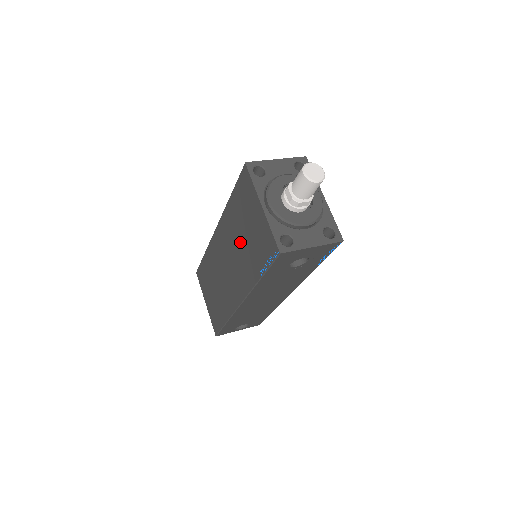
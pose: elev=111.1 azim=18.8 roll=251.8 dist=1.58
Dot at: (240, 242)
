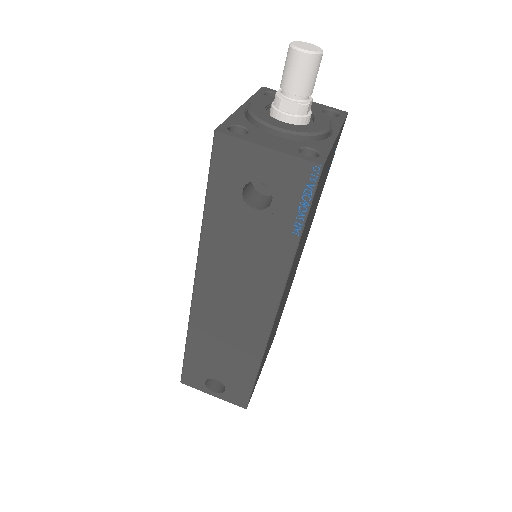
Dot at: occluded
